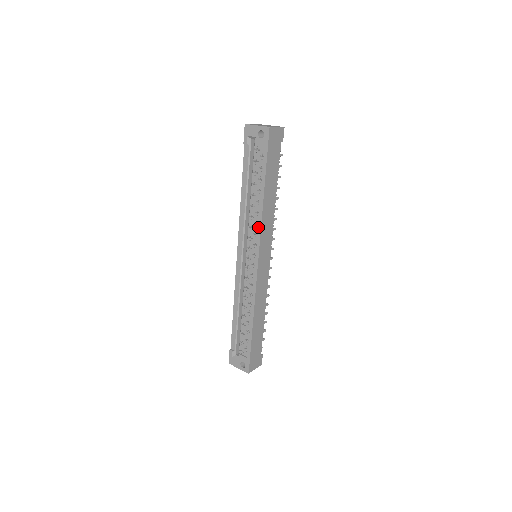
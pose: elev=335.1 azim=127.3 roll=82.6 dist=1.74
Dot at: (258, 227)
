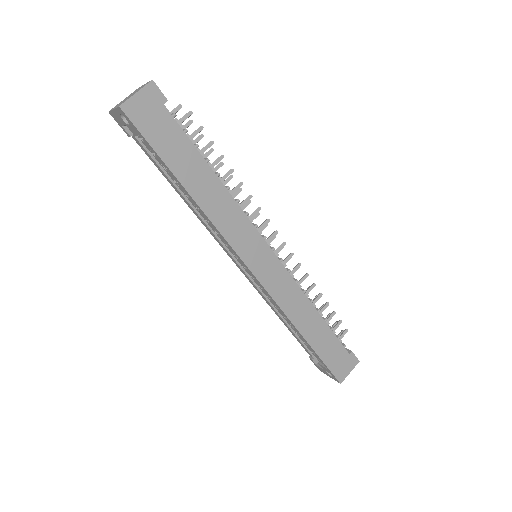
Dot at: occluded
